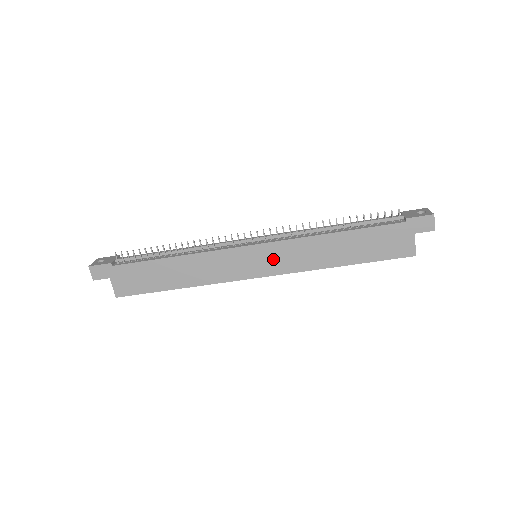
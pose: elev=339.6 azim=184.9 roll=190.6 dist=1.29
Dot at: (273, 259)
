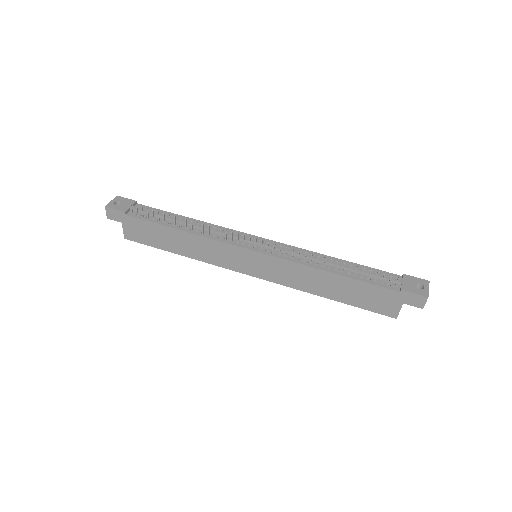
Dot at: (269, 268)
